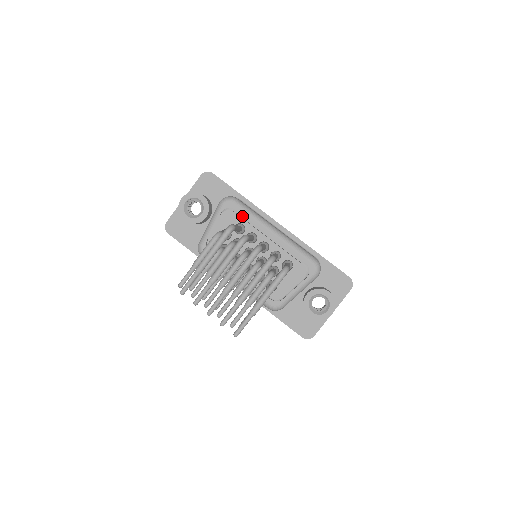
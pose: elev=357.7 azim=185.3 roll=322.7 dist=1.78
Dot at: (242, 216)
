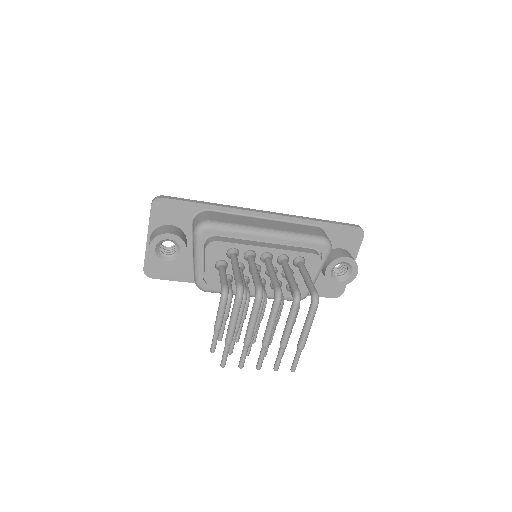
Dot at: (226, 236)
